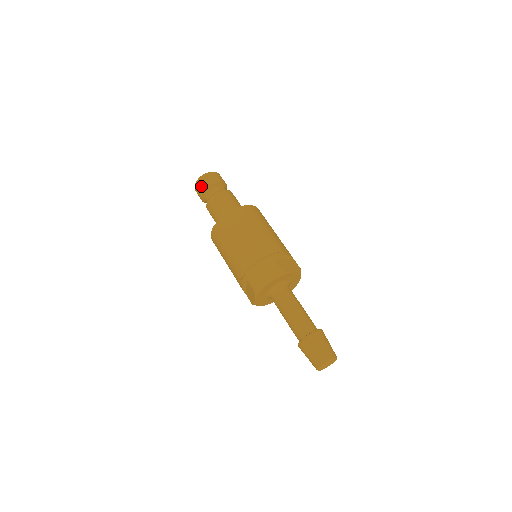
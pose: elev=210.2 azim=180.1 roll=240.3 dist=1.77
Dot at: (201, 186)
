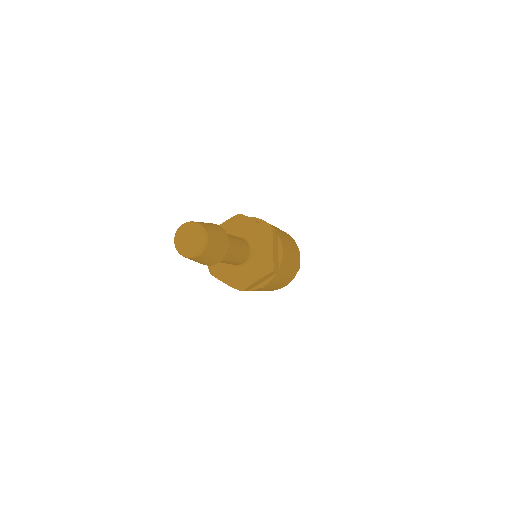
Dot at: occluded
